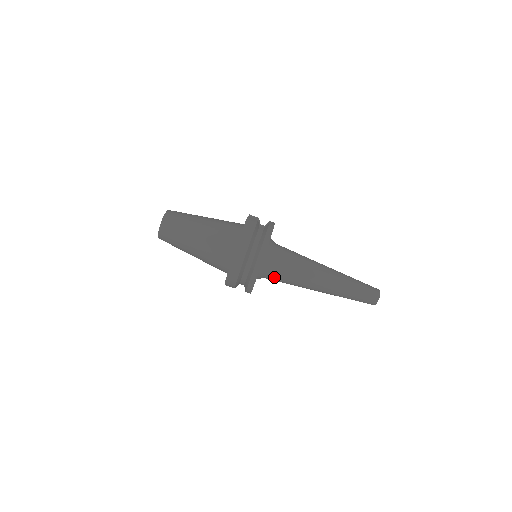
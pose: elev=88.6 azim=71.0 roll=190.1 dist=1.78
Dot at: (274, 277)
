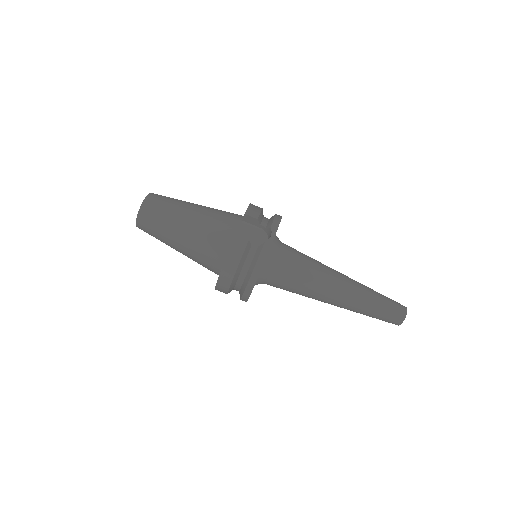
Dot at: occluded
